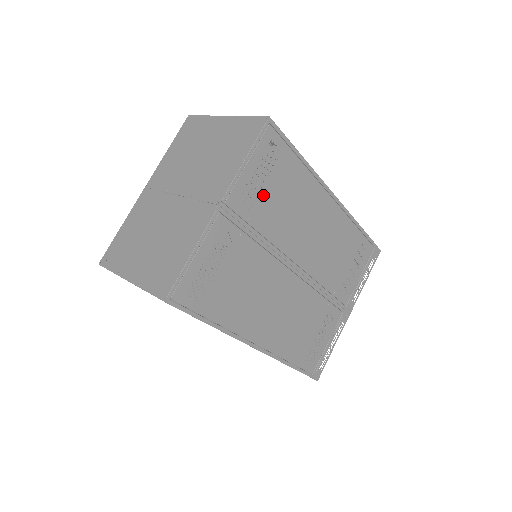
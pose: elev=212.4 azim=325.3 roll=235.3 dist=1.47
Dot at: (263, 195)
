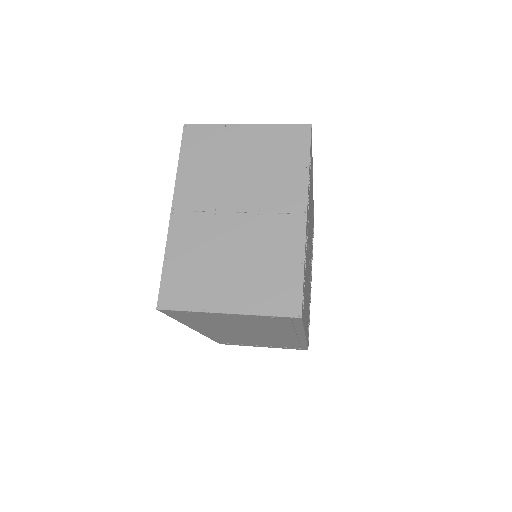
Dot at: (309, 197)
